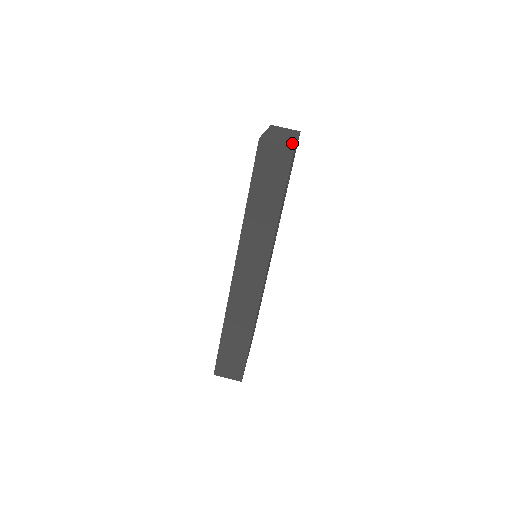
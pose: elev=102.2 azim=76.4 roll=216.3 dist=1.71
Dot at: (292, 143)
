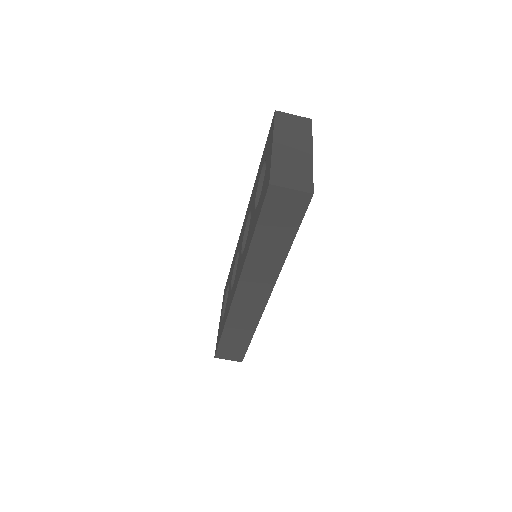
Dot at: (309, 182)
